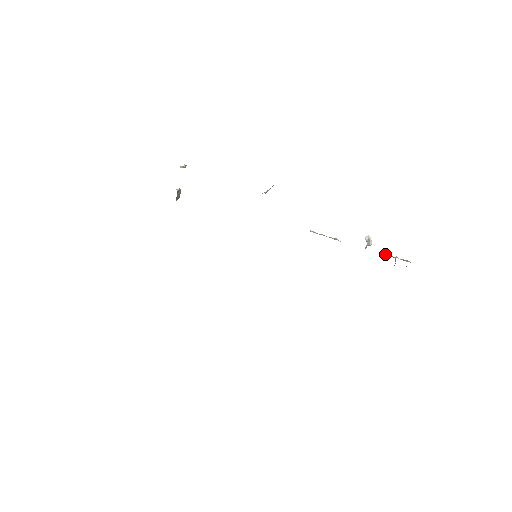
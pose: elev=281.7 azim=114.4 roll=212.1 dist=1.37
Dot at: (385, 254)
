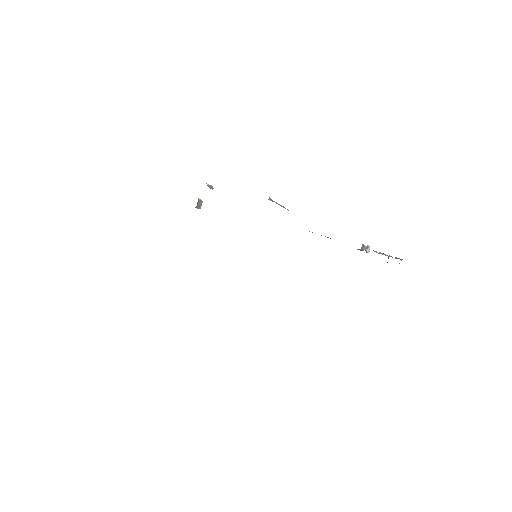
Dot at: occluded
